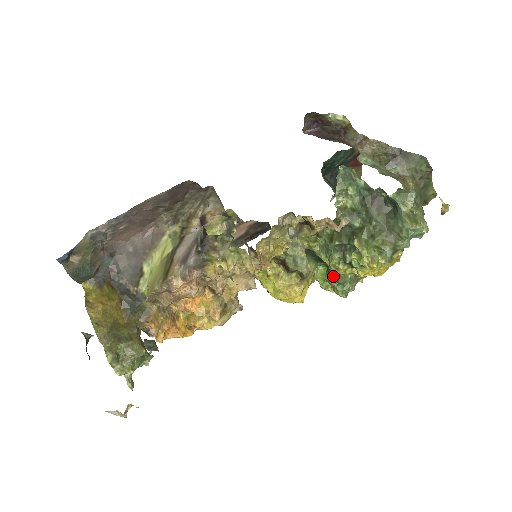
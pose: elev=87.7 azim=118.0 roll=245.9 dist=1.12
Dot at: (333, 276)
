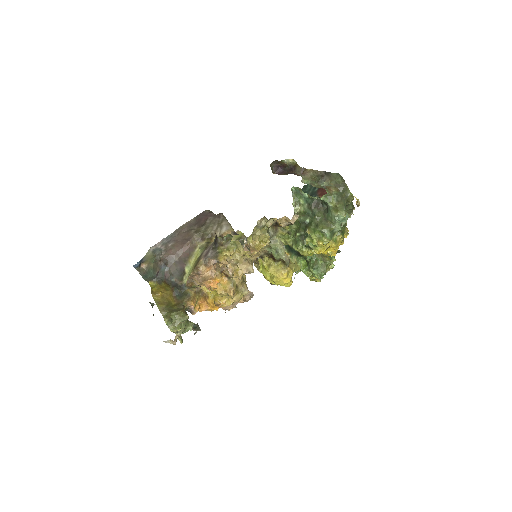
Dot at: (310, 264)
